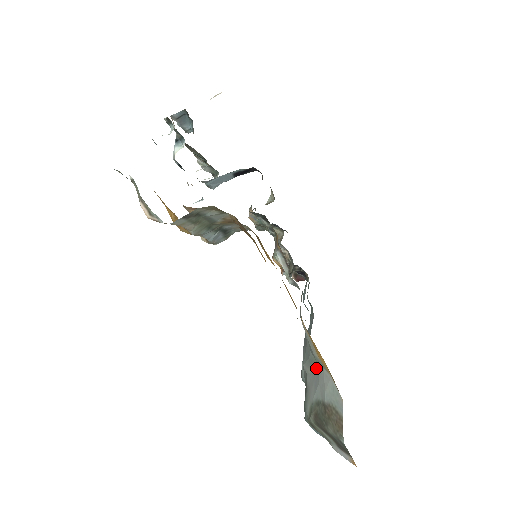
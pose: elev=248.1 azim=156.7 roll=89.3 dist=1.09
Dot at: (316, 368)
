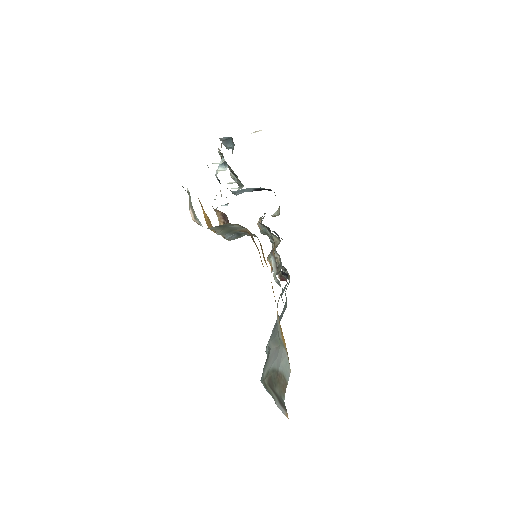
Dot at: (278, 346)
